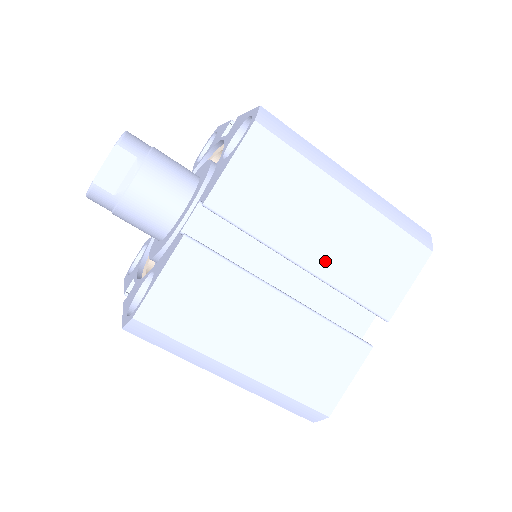
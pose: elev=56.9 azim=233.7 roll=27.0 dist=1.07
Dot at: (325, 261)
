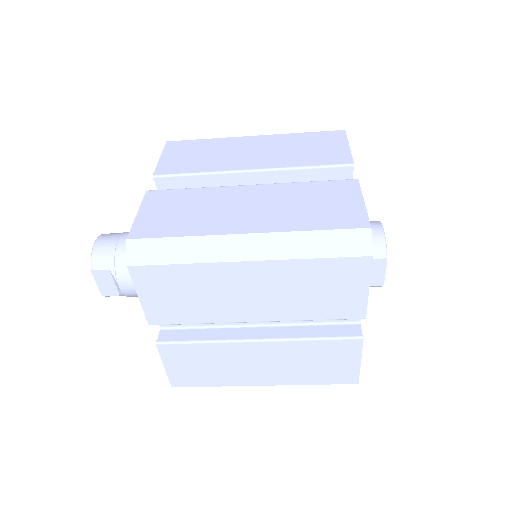
Dot at: (268, 311)
